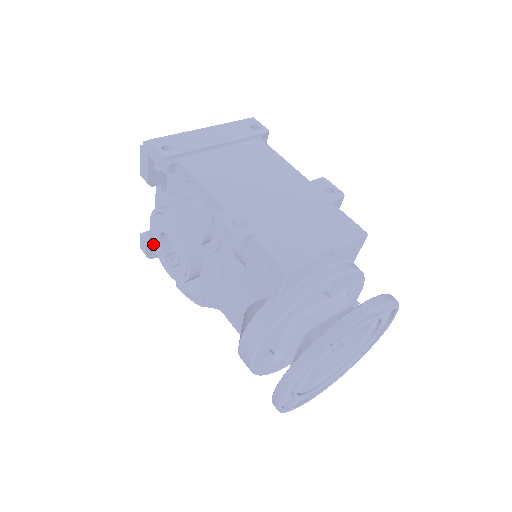
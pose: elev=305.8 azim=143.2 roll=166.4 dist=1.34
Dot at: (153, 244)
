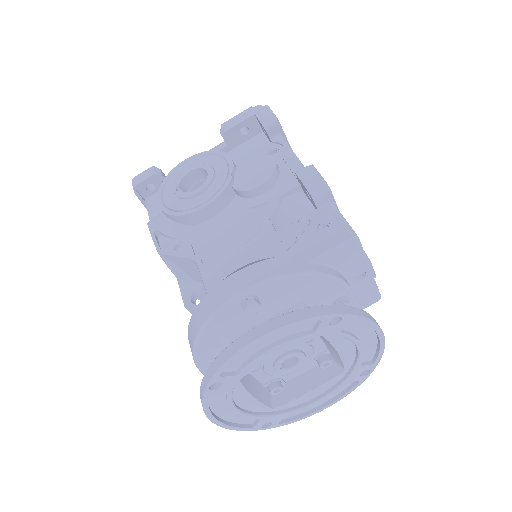
Dot at: (166, 177)
